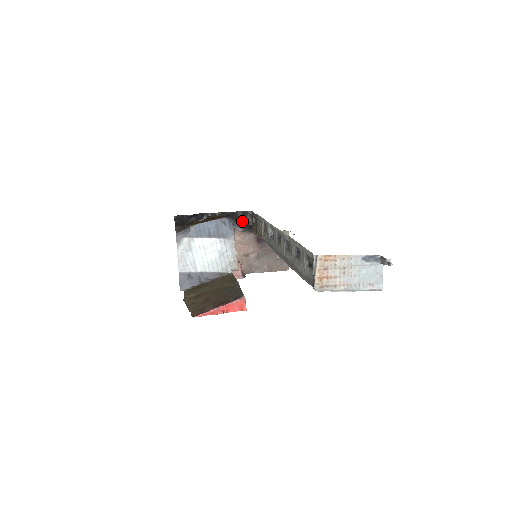
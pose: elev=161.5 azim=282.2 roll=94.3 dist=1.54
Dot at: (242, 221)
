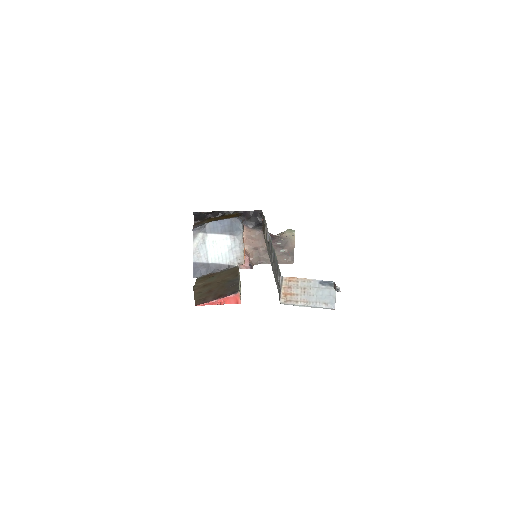
Dot at: (253, 219)
